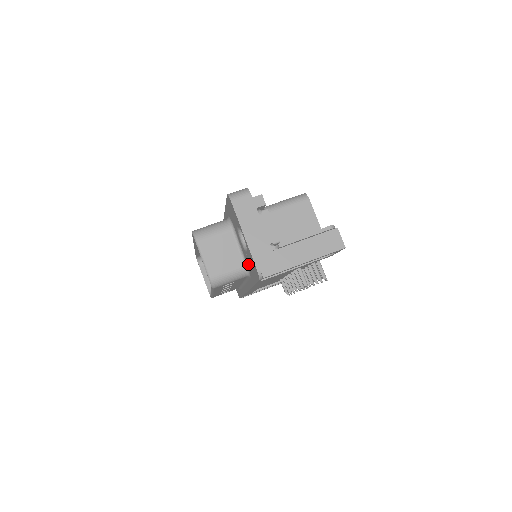
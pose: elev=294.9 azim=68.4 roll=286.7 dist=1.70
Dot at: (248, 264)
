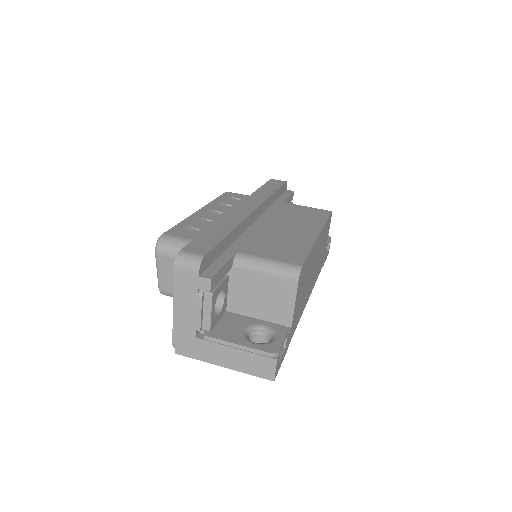
Dot at: occluded
